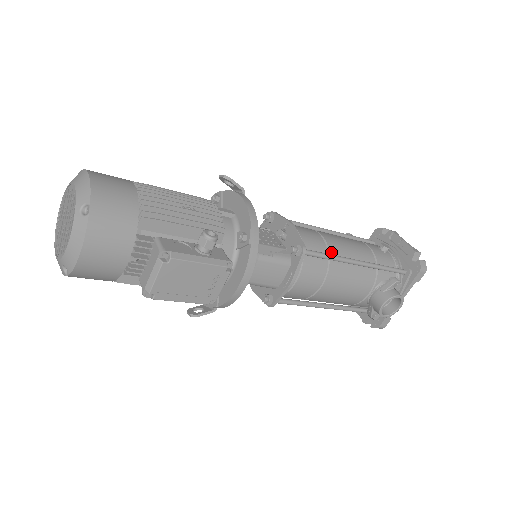
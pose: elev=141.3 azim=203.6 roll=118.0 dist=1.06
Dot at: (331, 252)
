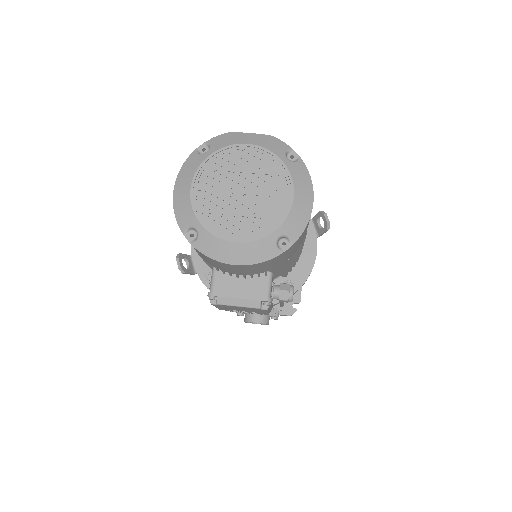
Dot at: occluded
